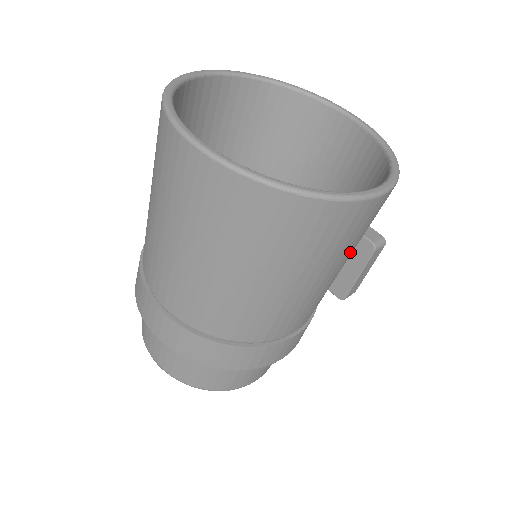
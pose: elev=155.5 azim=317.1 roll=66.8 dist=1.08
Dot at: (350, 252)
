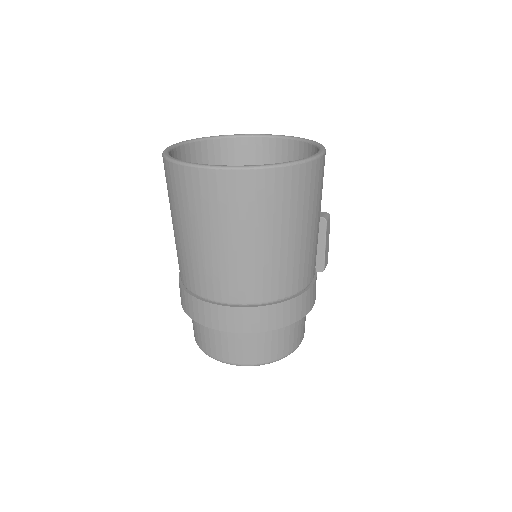
Dot at: (320, 204)
